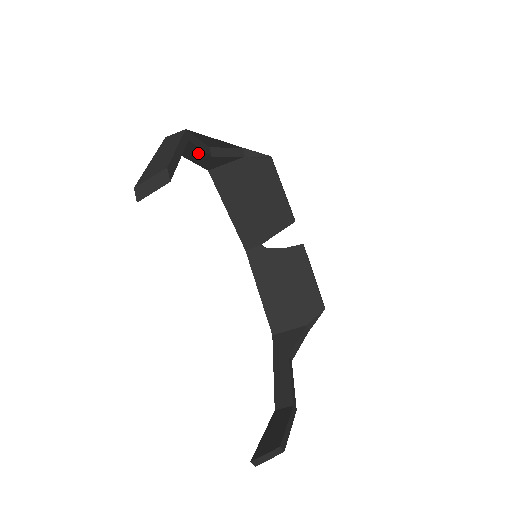
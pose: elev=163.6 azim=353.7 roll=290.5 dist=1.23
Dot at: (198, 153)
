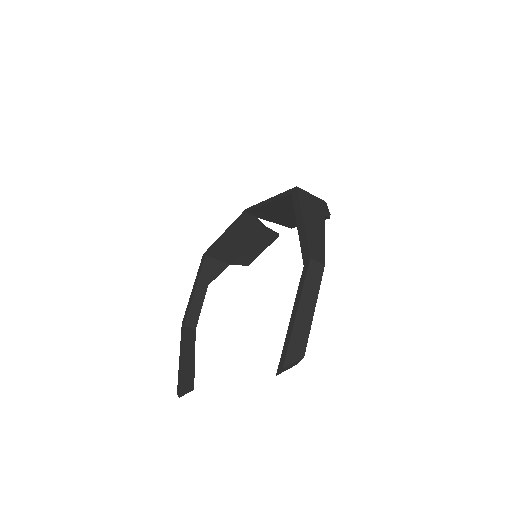
Dot at: occluded
